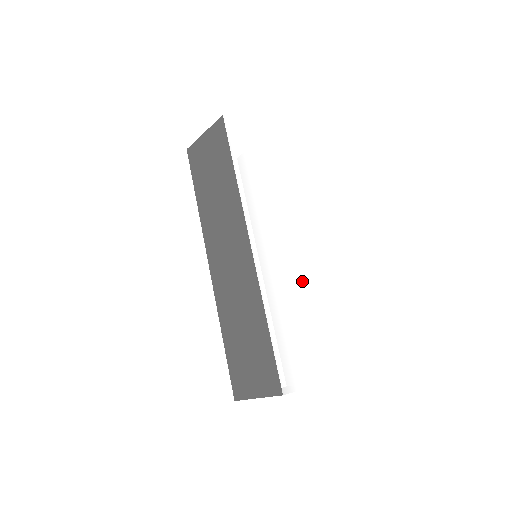
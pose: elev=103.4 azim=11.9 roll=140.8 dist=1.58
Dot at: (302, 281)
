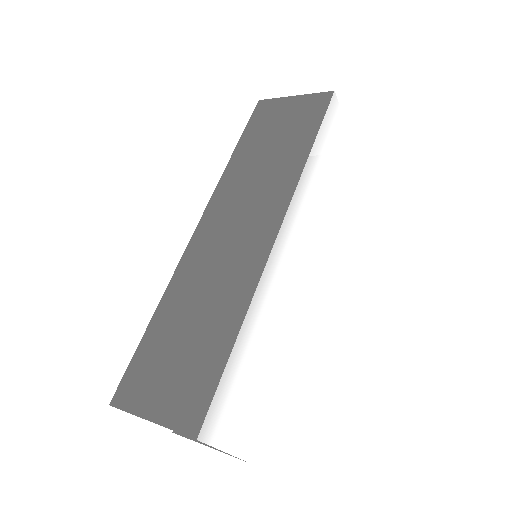
Dot at: (291, 319)
